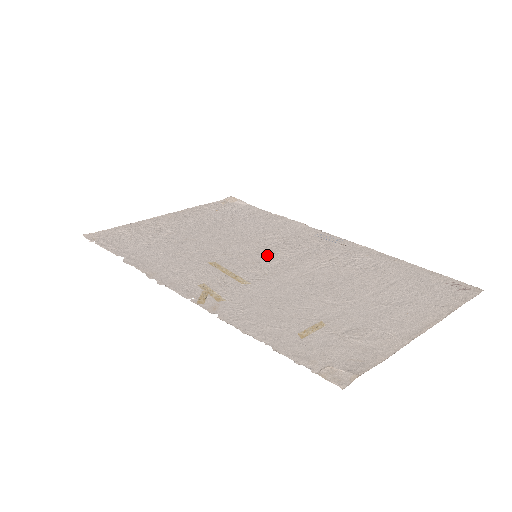
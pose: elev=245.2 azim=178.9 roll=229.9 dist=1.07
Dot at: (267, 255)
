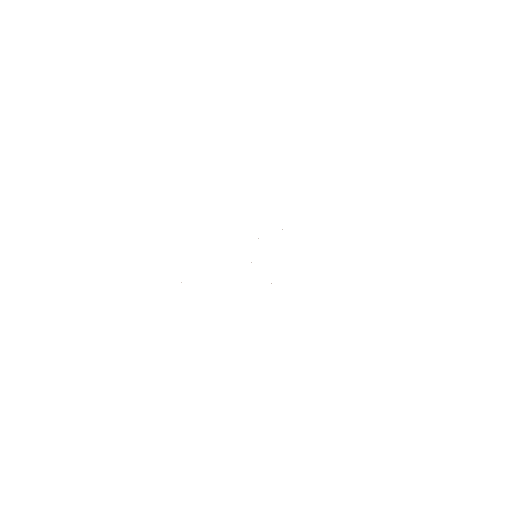
Dot at: occluded
